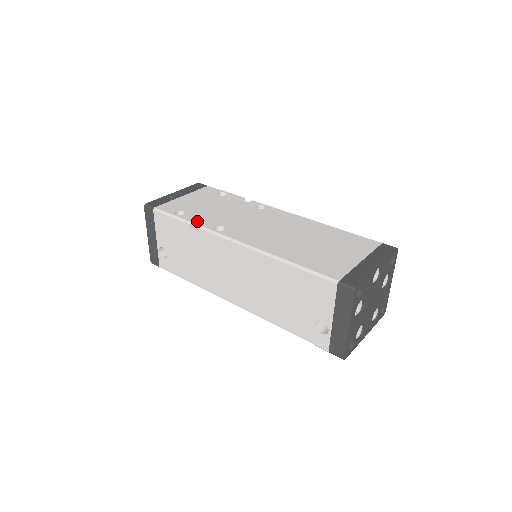
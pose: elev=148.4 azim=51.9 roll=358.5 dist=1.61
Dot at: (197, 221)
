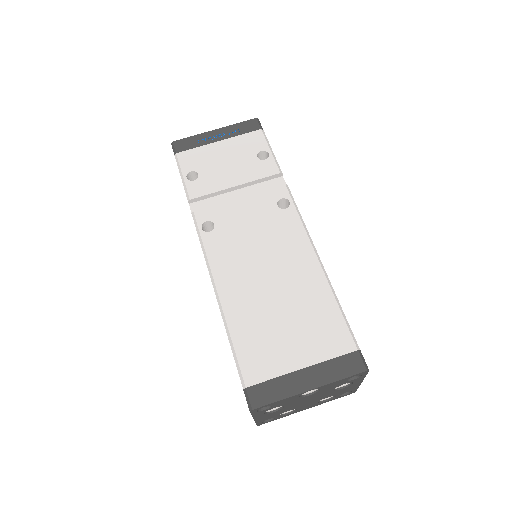
Dot at: (200, 198)
